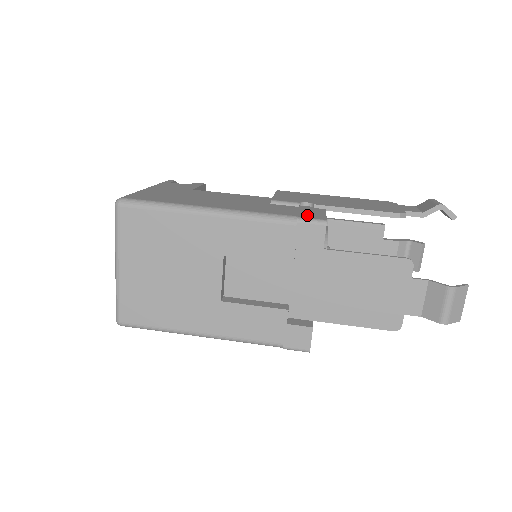
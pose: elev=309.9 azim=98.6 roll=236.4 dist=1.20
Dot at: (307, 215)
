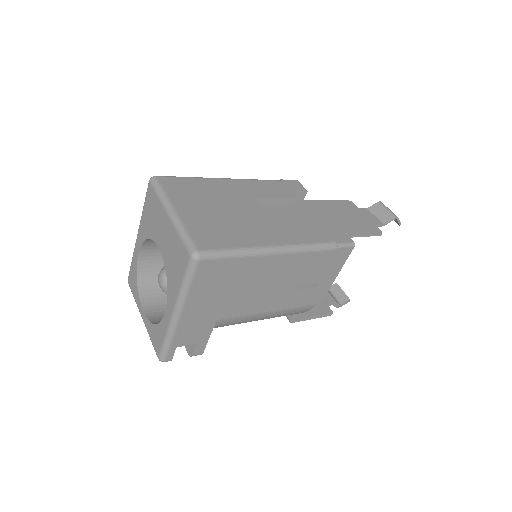
Dot at: occluded
